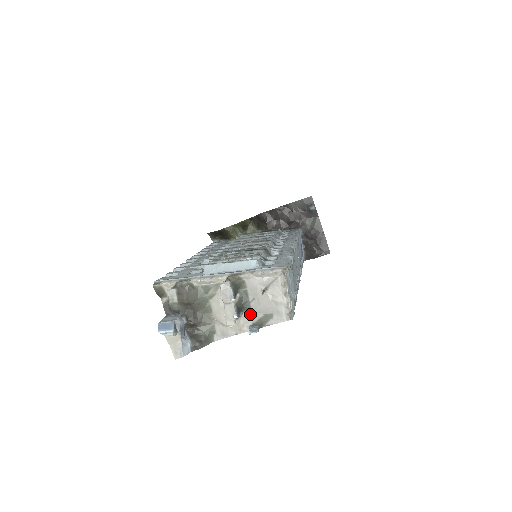
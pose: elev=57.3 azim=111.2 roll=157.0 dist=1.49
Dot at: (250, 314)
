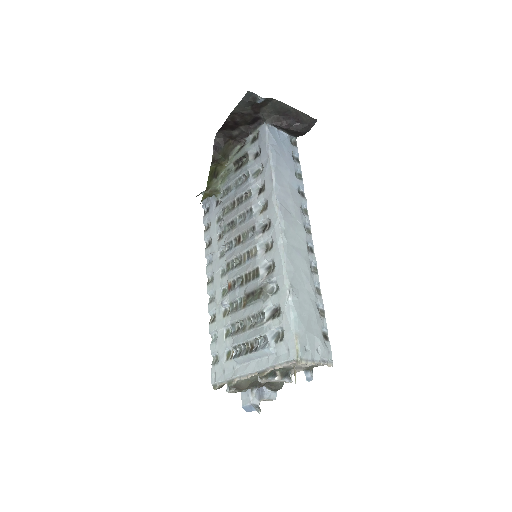
Dot at: (297, 368)
